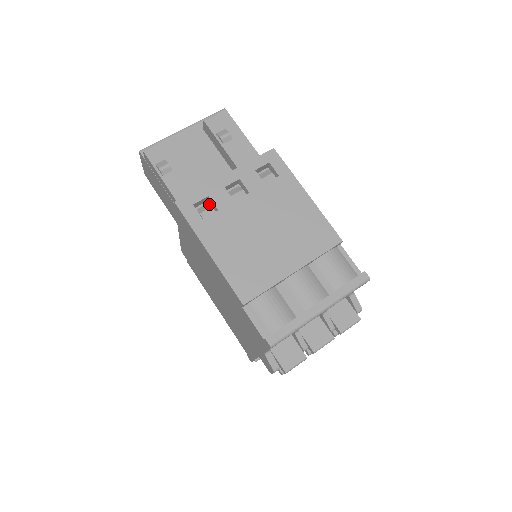
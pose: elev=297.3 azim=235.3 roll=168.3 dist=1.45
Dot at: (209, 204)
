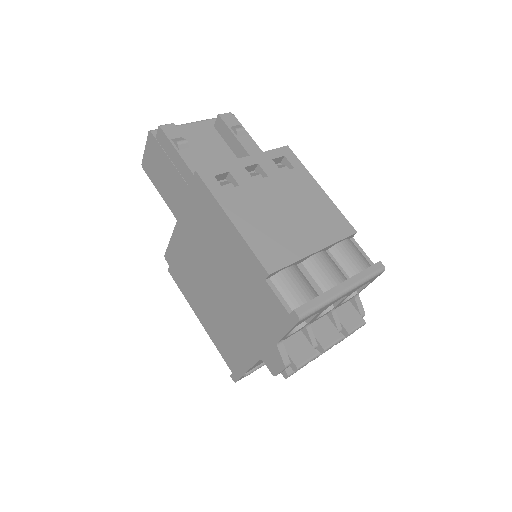
Dot at: (227, 181)
